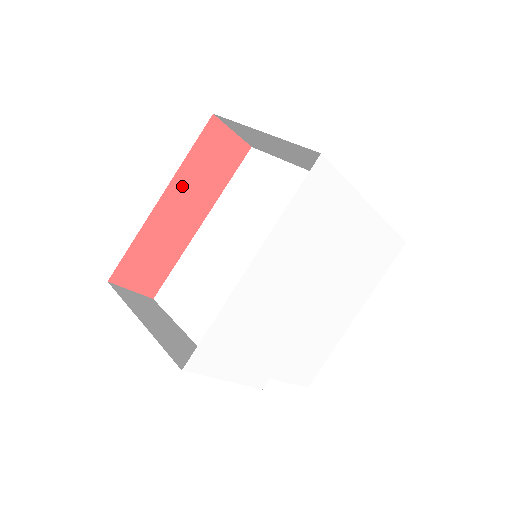
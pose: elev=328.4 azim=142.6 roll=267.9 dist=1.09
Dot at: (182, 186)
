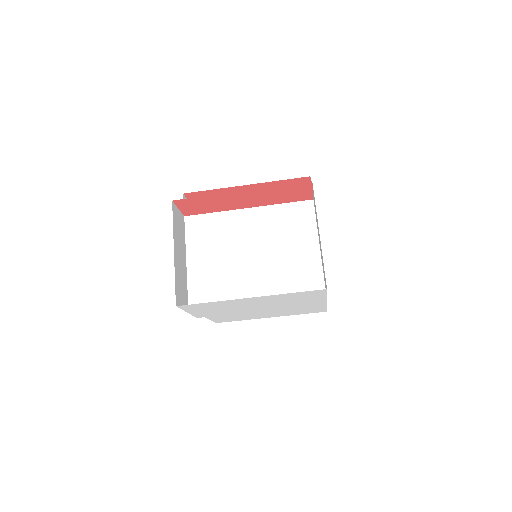
Dot at: (258, 193)
